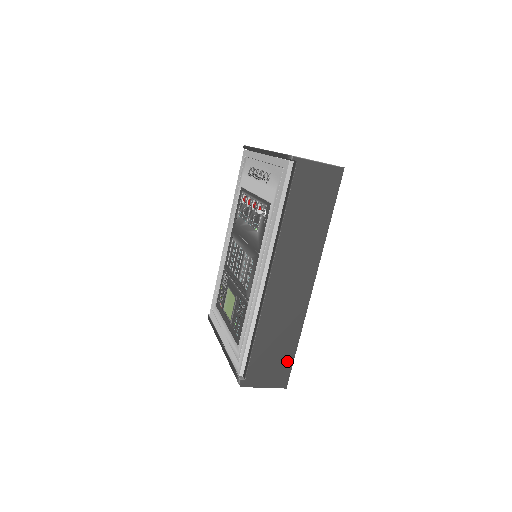
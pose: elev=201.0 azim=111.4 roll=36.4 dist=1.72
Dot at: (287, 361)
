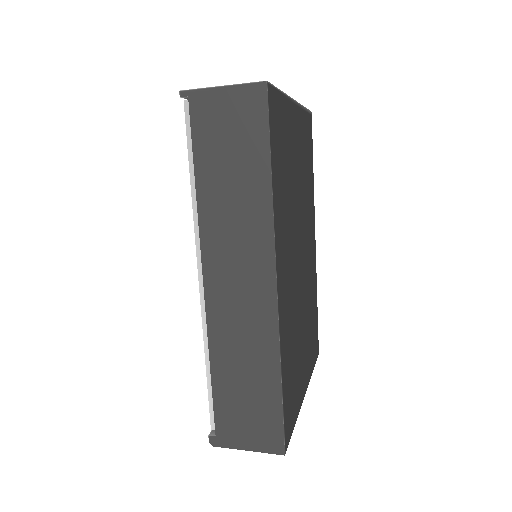
Dot at: (272, 410)
